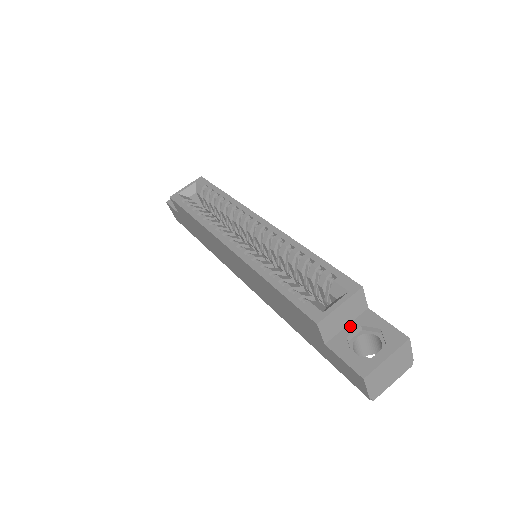
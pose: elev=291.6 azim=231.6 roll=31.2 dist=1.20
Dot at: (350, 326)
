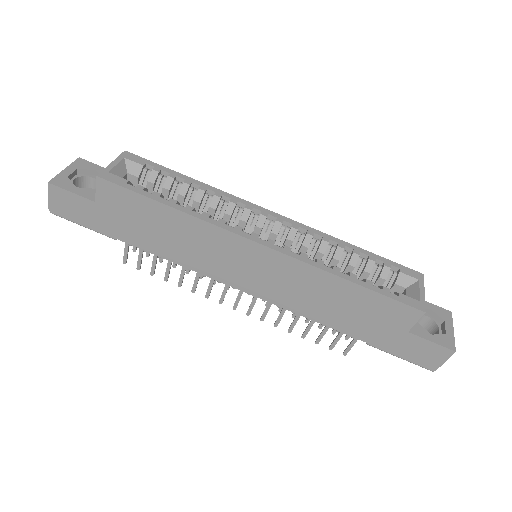
Dot at: occluded
